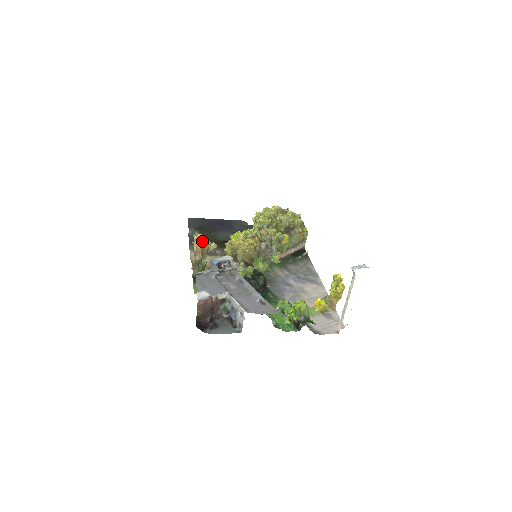
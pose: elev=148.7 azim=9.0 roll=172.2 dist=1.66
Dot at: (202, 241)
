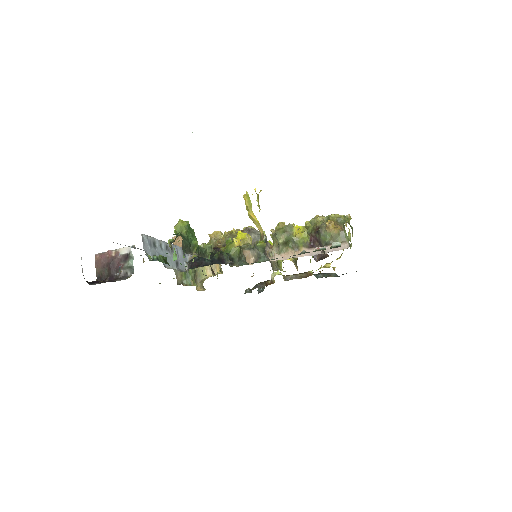
Dot at: (178, 240)
